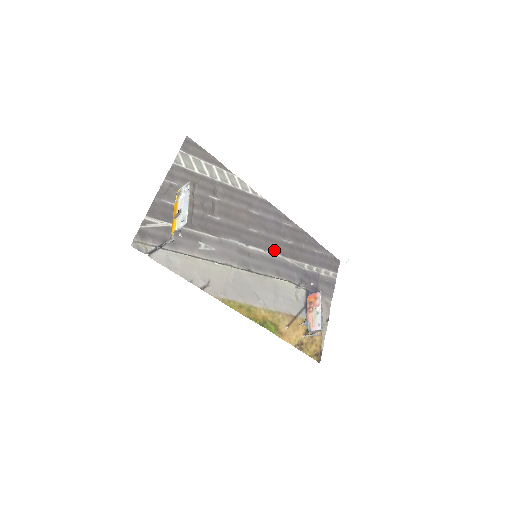
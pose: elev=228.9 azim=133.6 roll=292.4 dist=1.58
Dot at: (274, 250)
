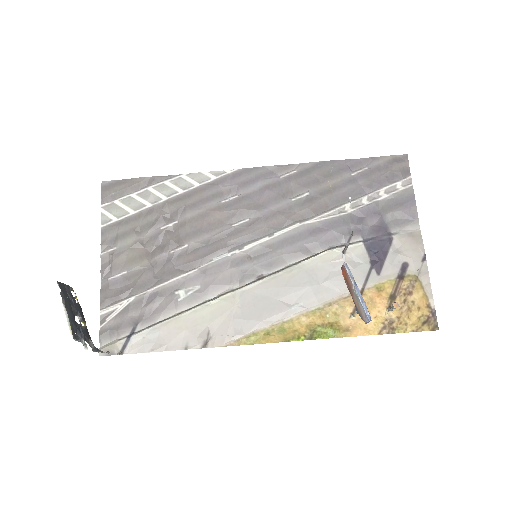
Dot at: (285, 224)
